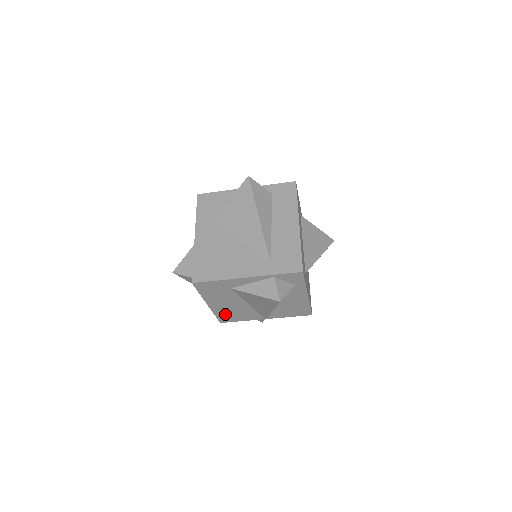
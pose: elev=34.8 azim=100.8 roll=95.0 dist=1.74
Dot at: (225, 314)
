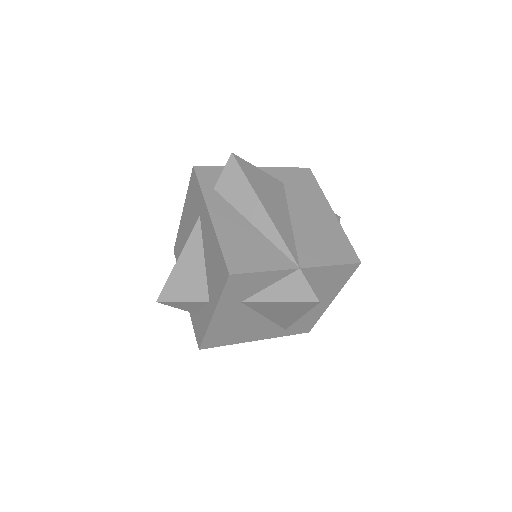
Dot at: occluded
